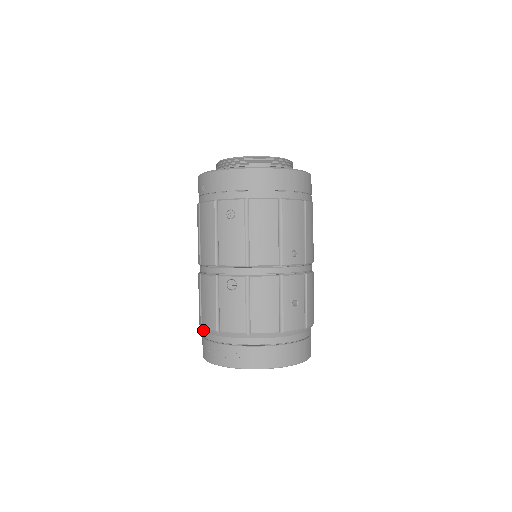
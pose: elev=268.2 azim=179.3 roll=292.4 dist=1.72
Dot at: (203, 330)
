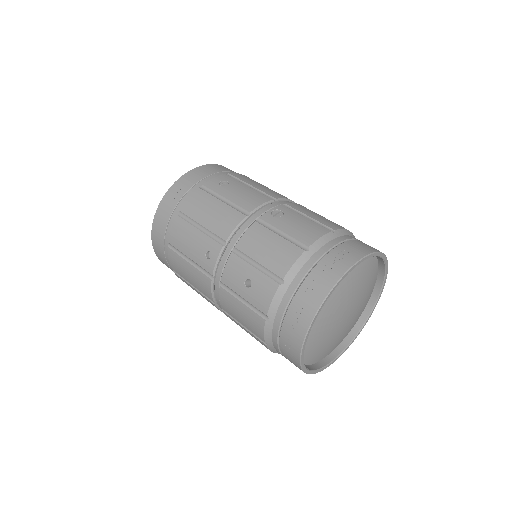
Dot at: (286, 288)
